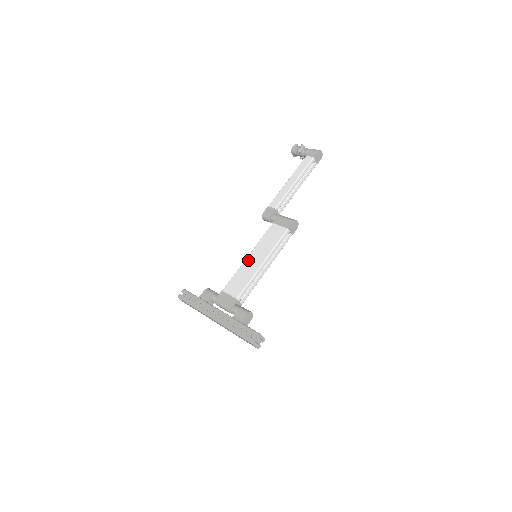
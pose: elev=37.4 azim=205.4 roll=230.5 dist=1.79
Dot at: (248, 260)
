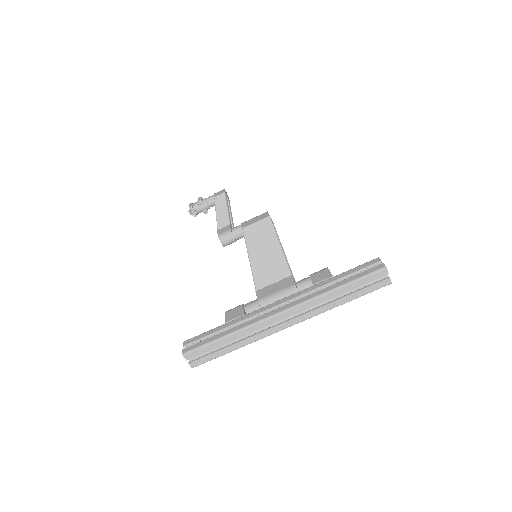
Dot at: (254, 255)
